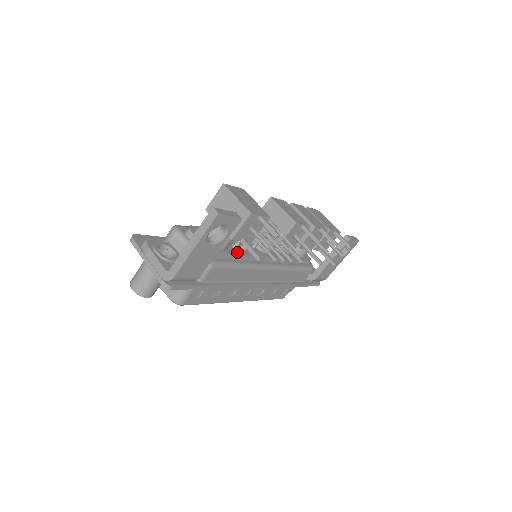
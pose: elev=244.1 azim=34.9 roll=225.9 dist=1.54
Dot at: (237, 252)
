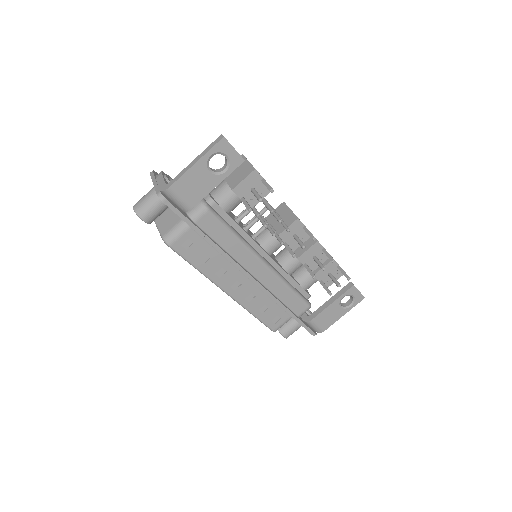
Dot at: (236, 222)
